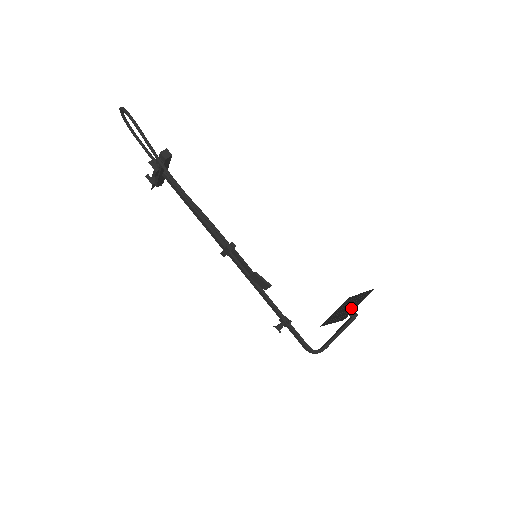
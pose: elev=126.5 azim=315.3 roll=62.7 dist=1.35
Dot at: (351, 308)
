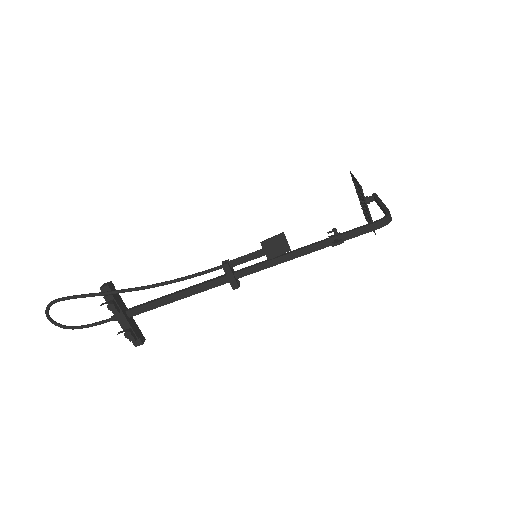
Dot at: (357, 187)
